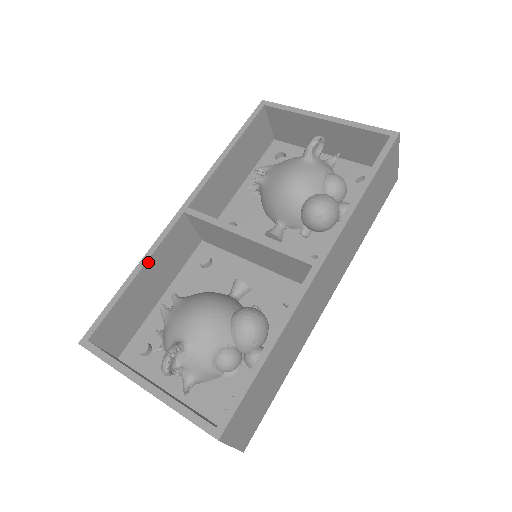
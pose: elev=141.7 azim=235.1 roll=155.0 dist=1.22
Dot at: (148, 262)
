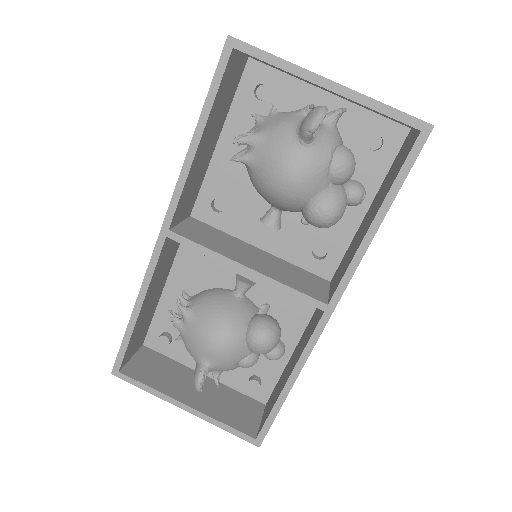
Dot at: (146, 295)
